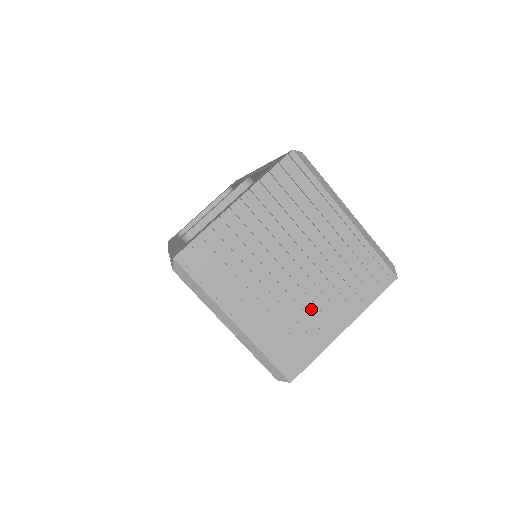
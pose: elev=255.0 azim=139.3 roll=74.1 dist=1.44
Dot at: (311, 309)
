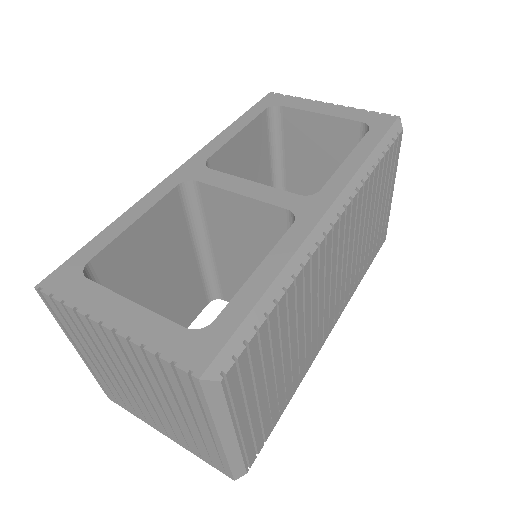
Dot at: (145, 410)
